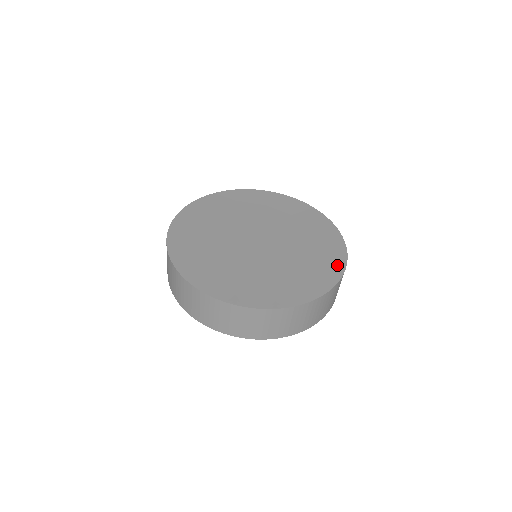
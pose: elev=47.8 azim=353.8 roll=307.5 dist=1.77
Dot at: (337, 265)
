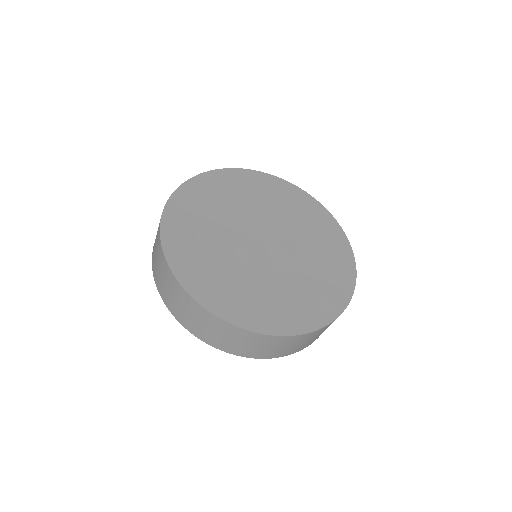
Dot at: (327, 218)
